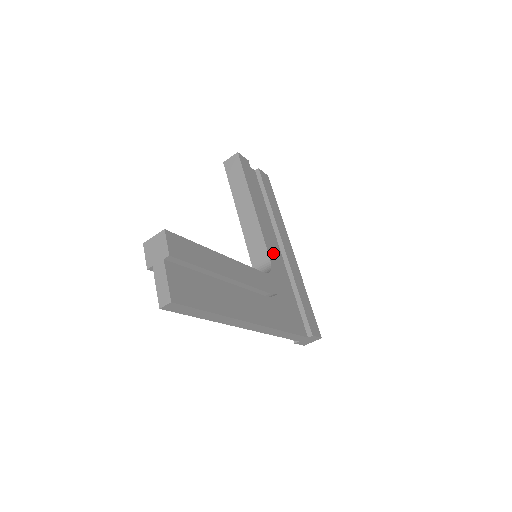
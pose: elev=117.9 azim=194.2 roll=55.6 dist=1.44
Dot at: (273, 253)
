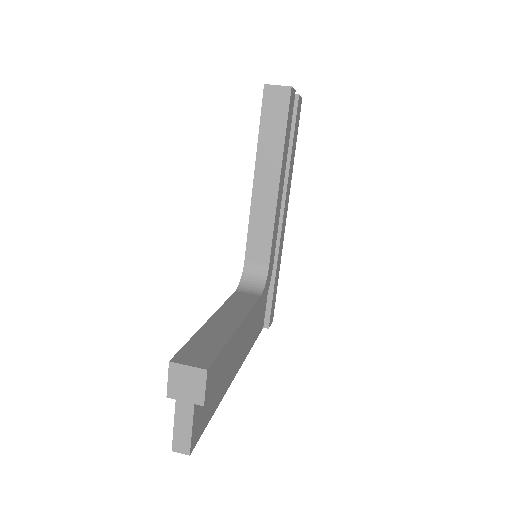
Dot at: (273, 250)
